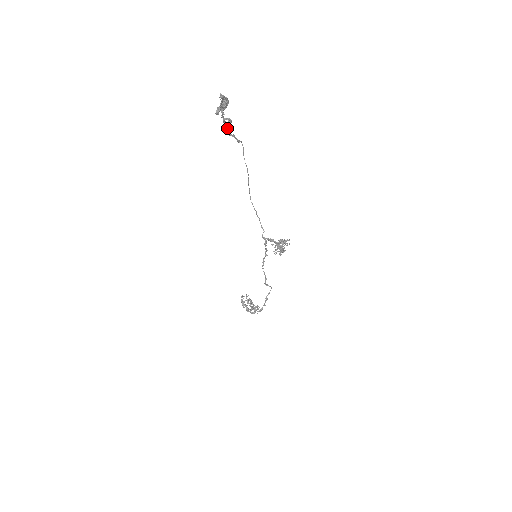
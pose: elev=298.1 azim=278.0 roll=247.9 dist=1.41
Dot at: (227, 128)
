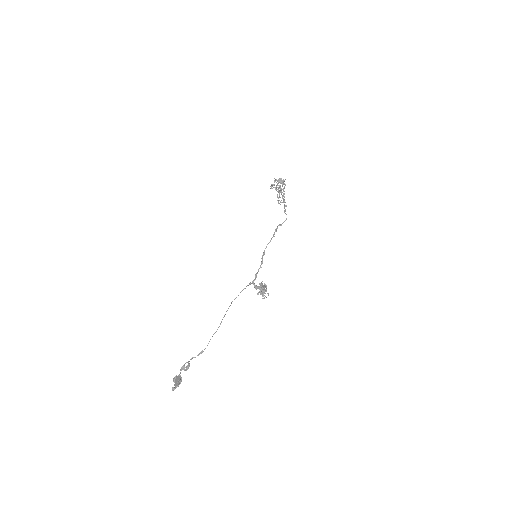
Dot at: (188, 363)
